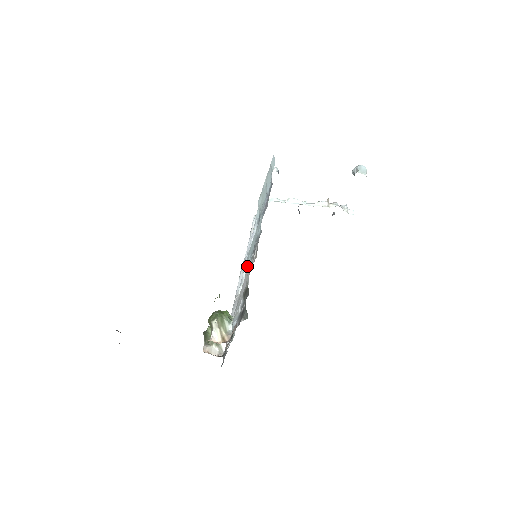
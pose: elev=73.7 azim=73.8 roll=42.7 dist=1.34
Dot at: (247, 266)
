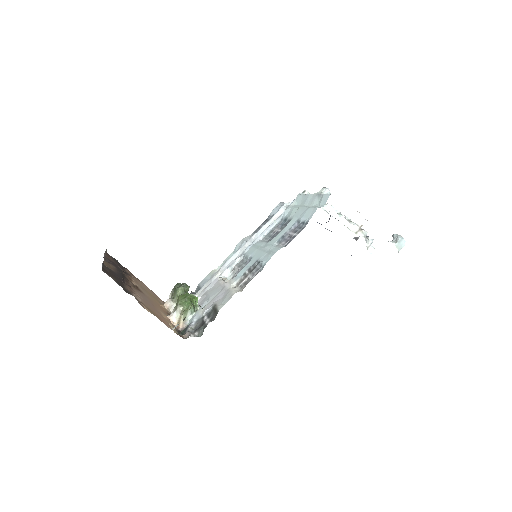
Dot at: (244, 257)
